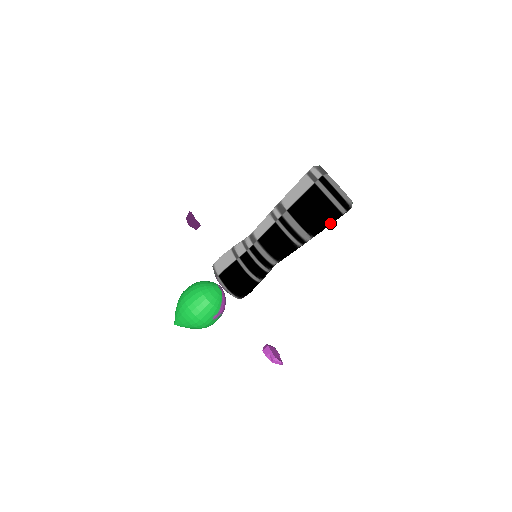
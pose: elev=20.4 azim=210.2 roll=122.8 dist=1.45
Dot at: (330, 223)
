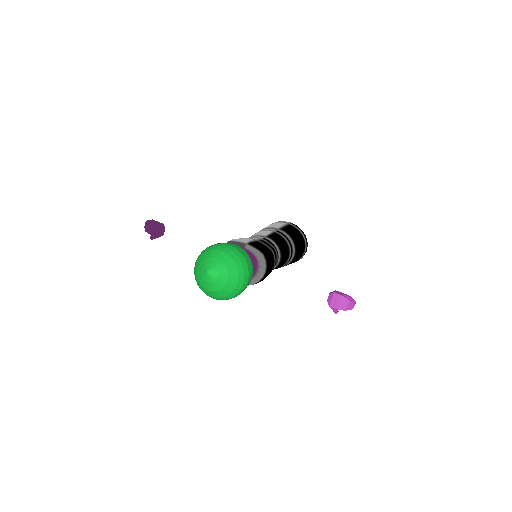
Dot at: (298, 257)
